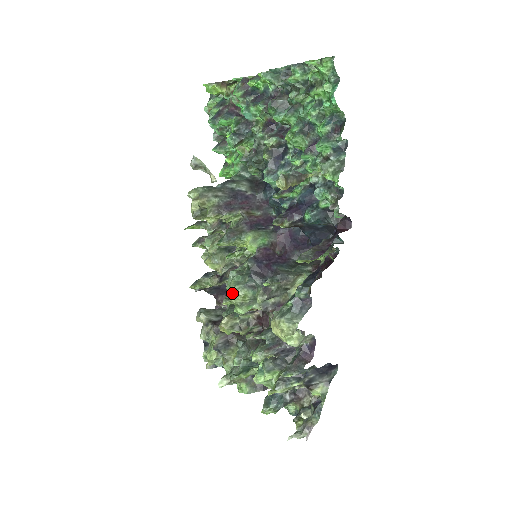
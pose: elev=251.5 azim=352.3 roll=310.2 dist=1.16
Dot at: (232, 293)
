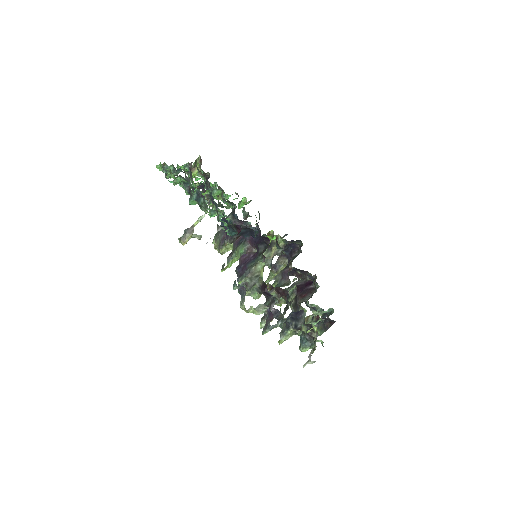
Dot at: occluded
